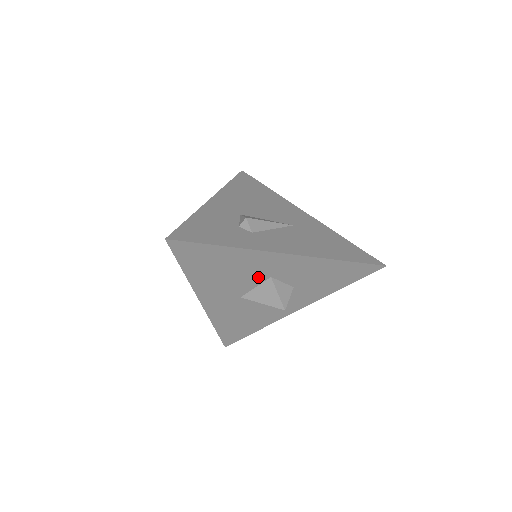
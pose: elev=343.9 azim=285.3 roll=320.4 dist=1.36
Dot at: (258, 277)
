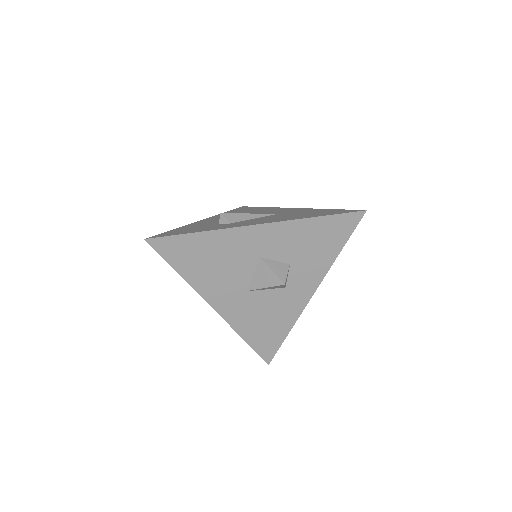
Dot at: (248, 261)
